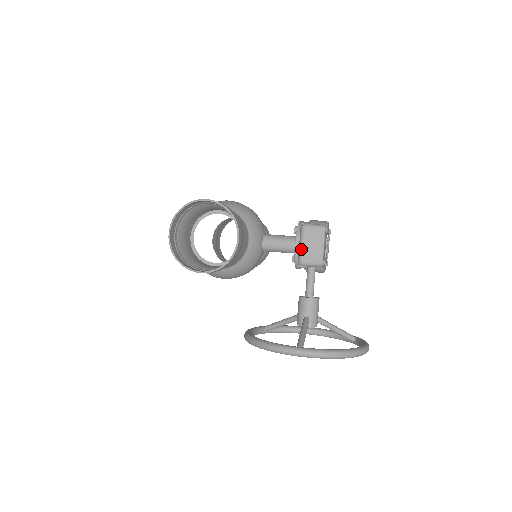
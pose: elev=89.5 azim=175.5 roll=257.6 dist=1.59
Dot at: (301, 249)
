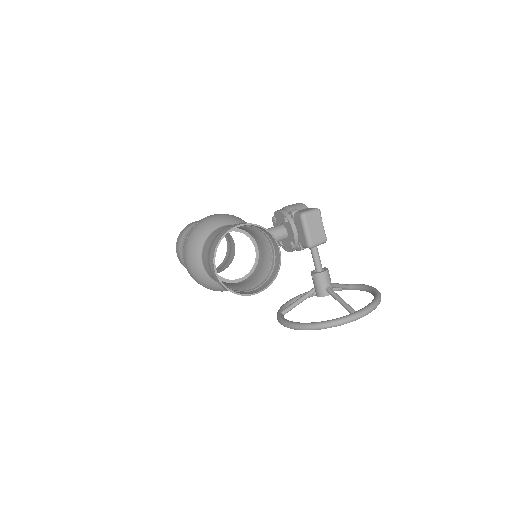
Dot at: (308, 235)
